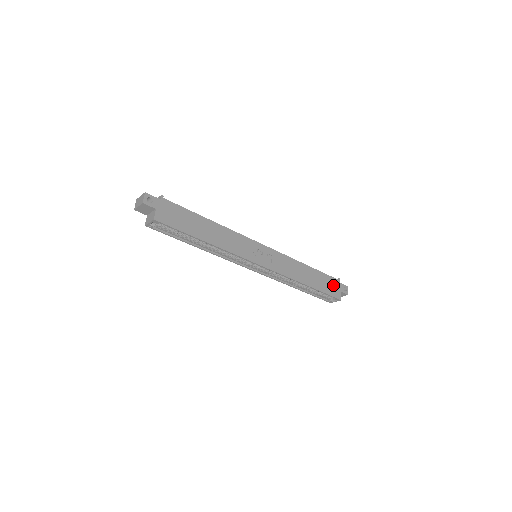
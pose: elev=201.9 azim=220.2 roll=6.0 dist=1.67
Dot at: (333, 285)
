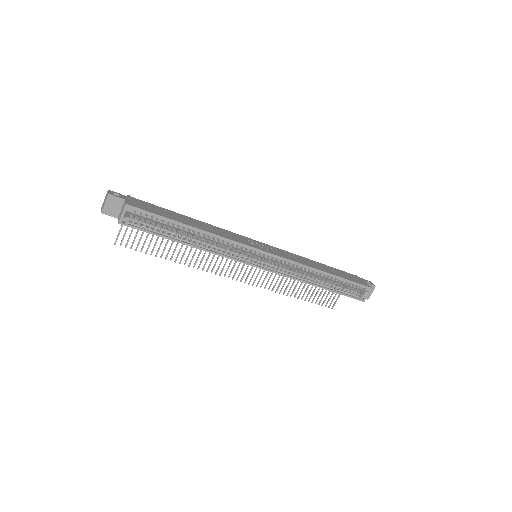
Dot at: (354, 278)
